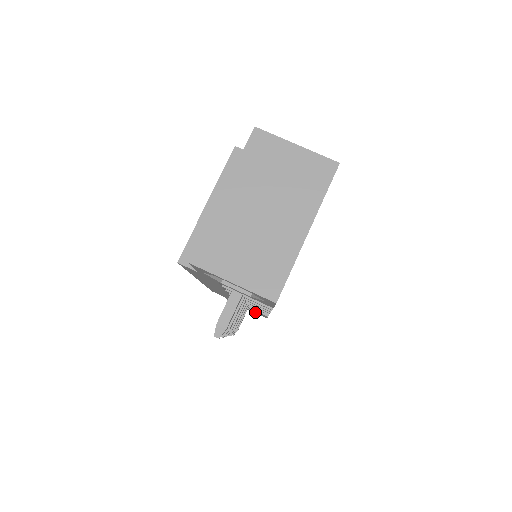
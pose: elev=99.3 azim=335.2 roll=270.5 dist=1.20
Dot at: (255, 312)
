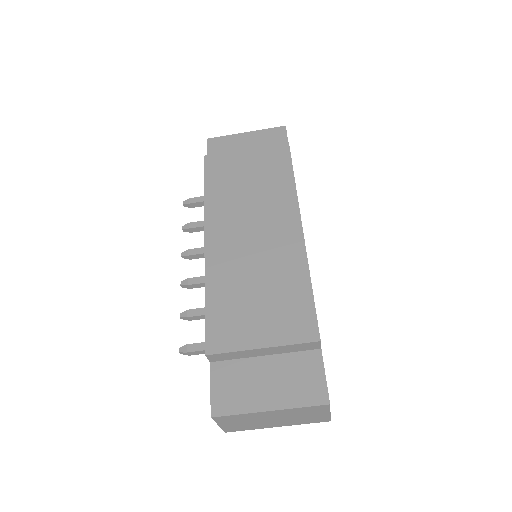
Dot at: occluded
